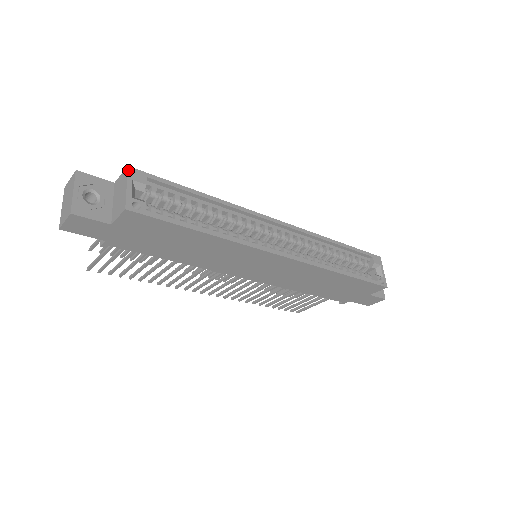
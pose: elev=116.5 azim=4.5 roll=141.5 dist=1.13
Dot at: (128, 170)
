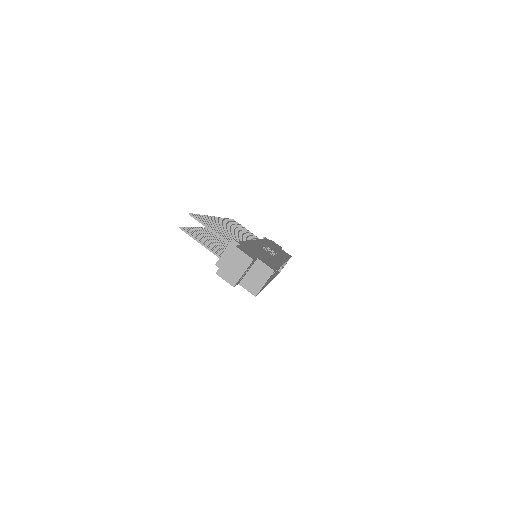
Dot at: occluded
